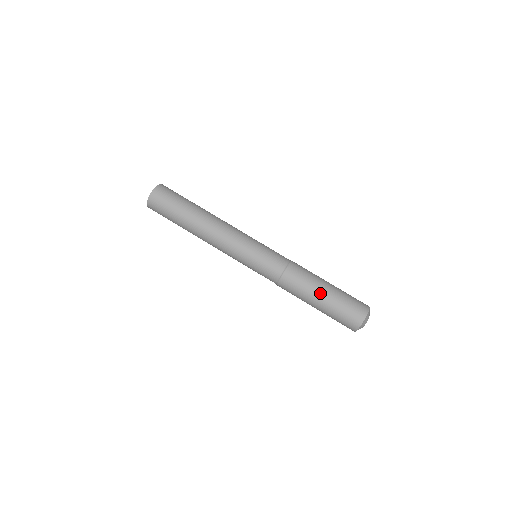
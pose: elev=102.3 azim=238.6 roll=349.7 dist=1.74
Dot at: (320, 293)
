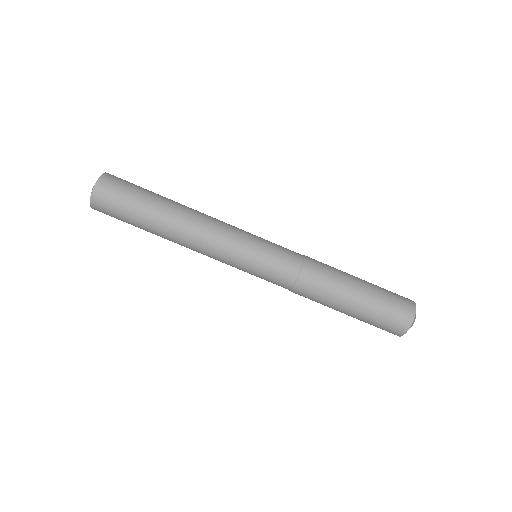
Dot at: (355, 284)
